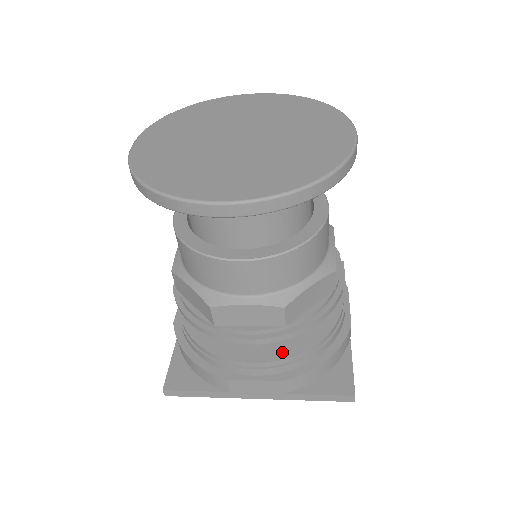
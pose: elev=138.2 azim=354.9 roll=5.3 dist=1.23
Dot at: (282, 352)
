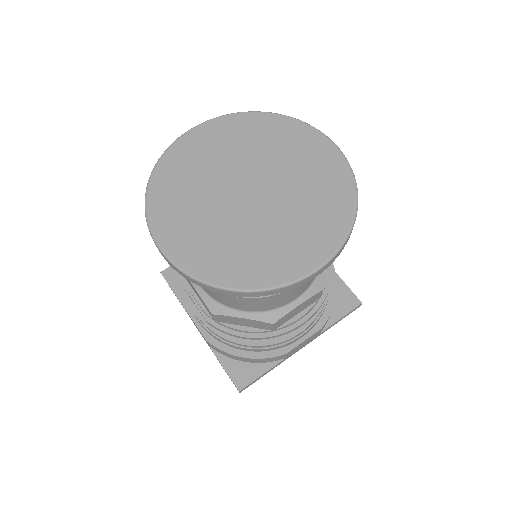
Dot at: occluded
